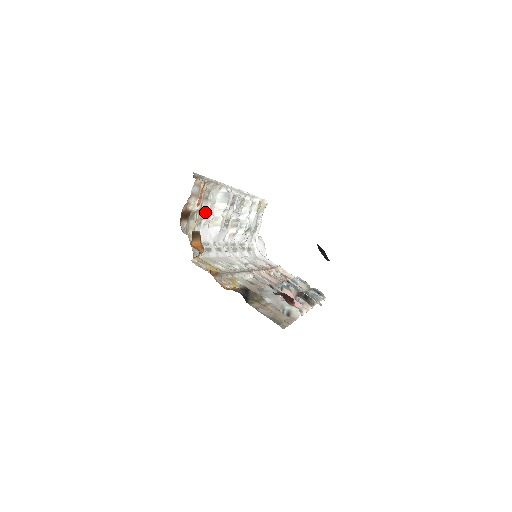
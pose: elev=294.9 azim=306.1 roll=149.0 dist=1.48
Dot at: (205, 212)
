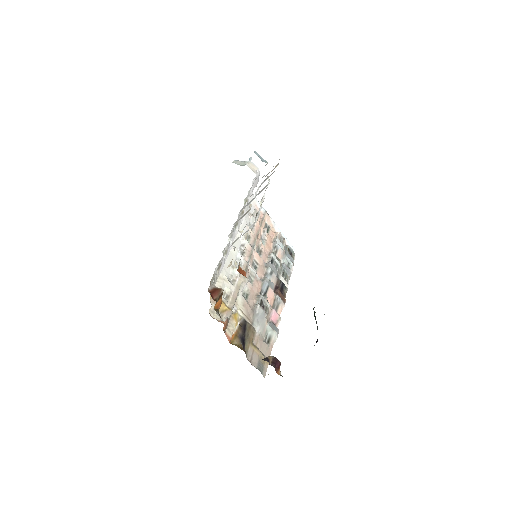
Dot at: occluded
